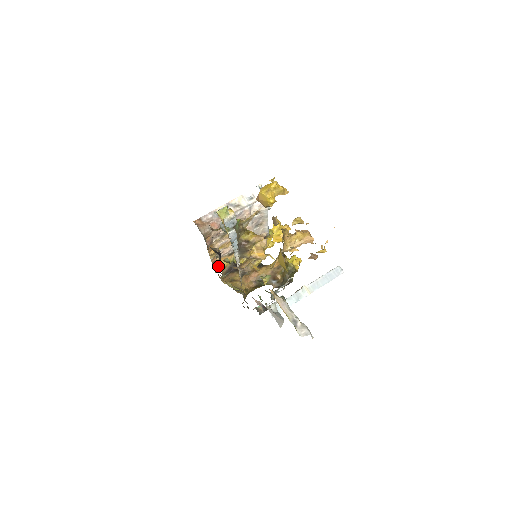
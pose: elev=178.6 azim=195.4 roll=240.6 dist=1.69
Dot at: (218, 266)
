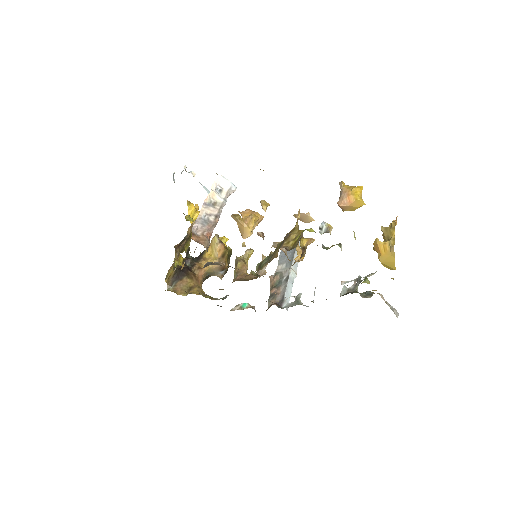
Dot at: (165, 279)
